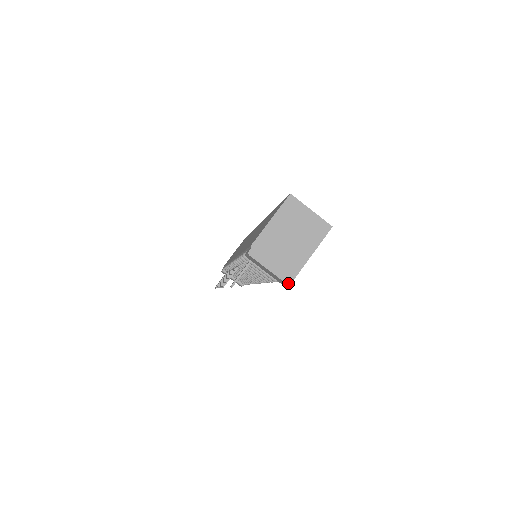
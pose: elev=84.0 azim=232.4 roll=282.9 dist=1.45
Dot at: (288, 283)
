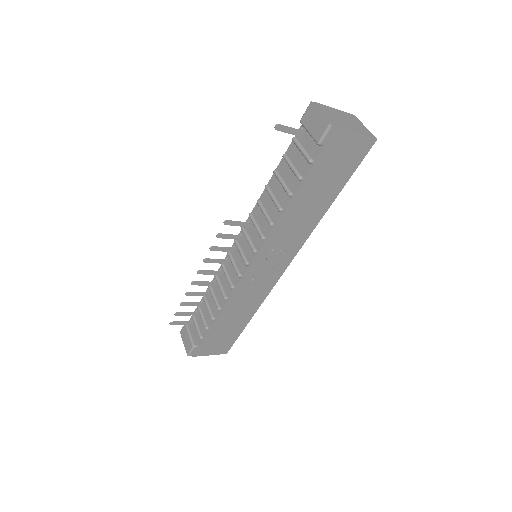
Dot at: (331, 124)
